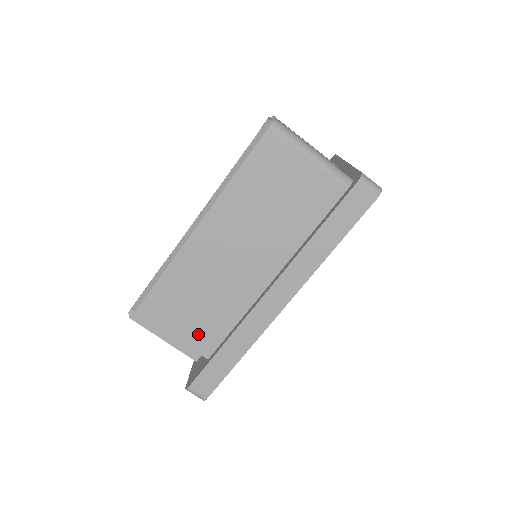
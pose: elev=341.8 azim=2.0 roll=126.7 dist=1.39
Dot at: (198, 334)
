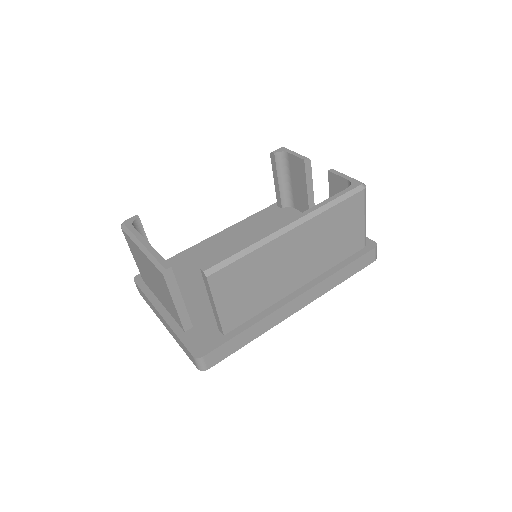
Dot at: (233, 312)
